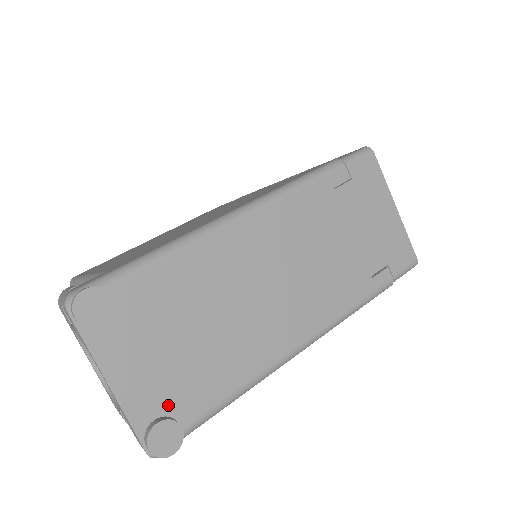
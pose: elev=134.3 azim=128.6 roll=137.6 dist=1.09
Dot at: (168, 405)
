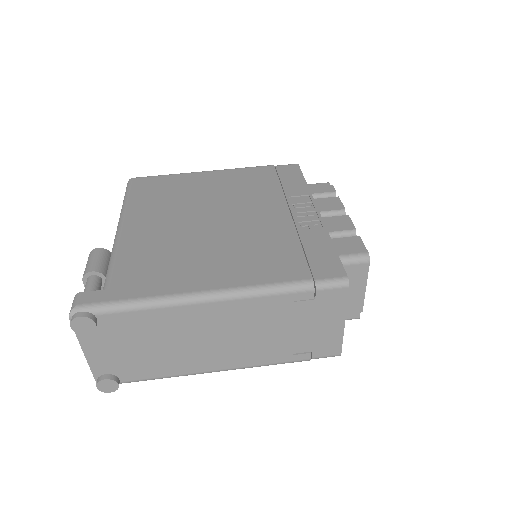
Dot at: (116, 371)
